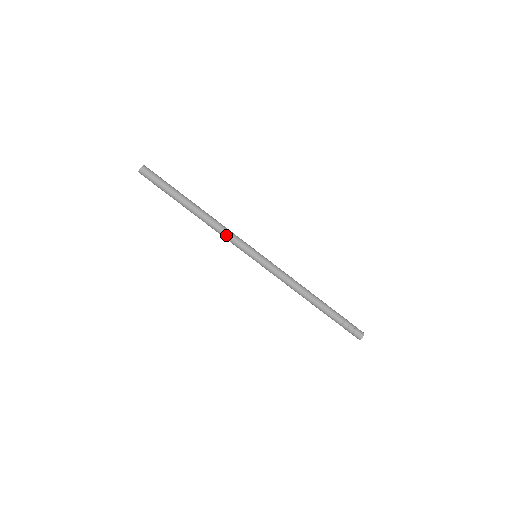
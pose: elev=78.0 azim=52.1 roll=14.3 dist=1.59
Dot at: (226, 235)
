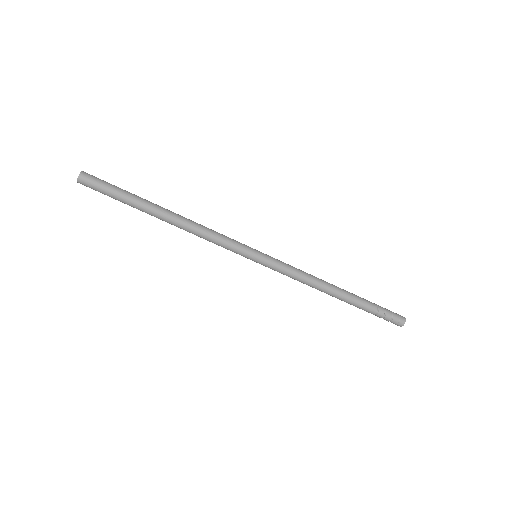
Dot at: occluded
